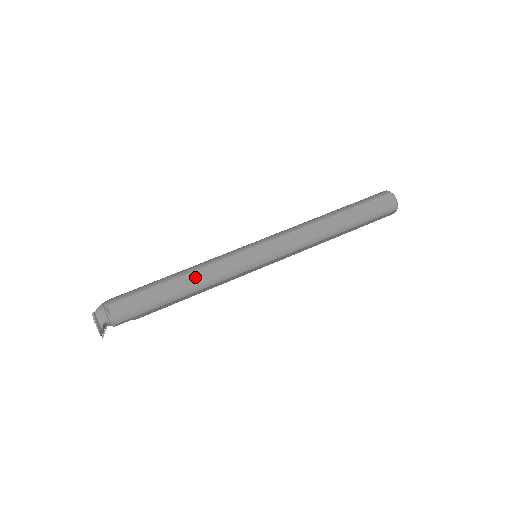
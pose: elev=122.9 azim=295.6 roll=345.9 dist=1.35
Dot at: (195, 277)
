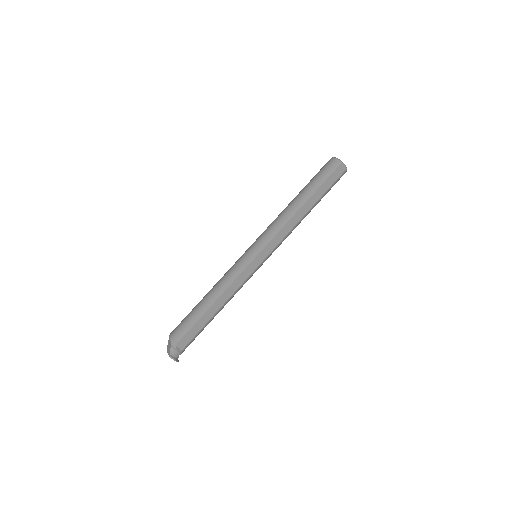
Dot at: (225, 298)
